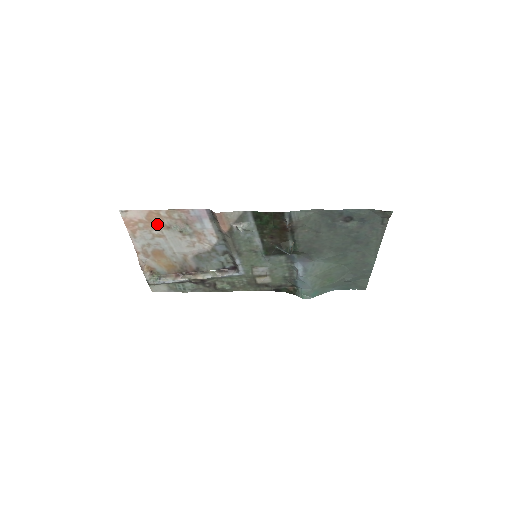
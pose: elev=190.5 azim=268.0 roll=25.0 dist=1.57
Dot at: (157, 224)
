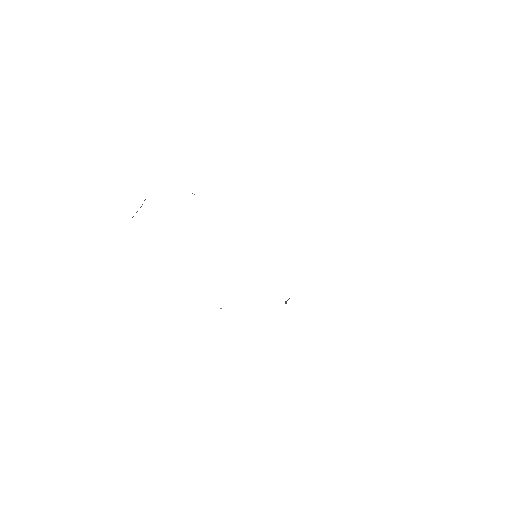
Dot at: occluded
